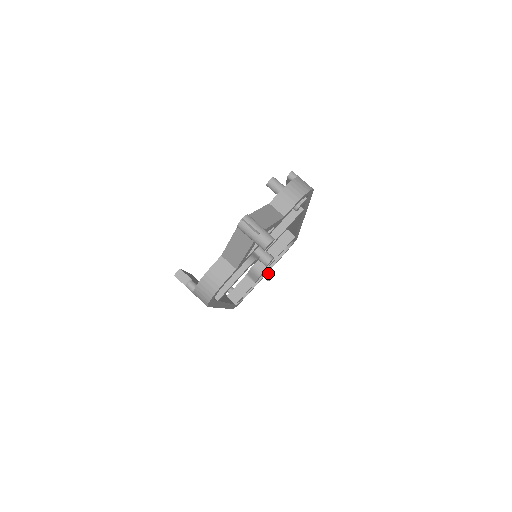
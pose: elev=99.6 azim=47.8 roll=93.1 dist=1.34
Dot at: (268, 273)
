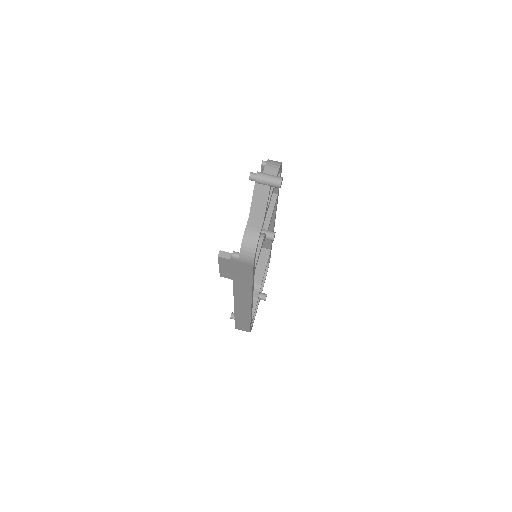
Dot at: (262, 294)
